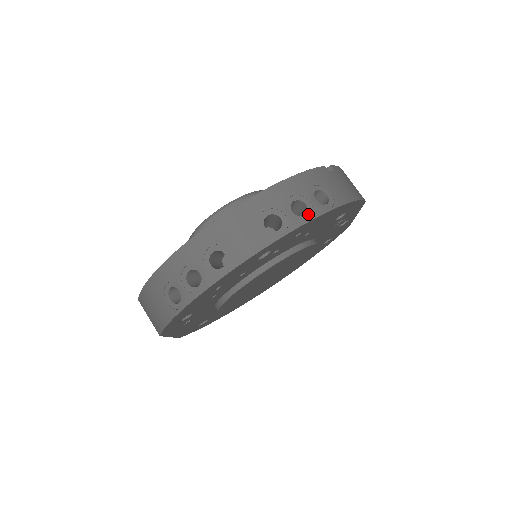
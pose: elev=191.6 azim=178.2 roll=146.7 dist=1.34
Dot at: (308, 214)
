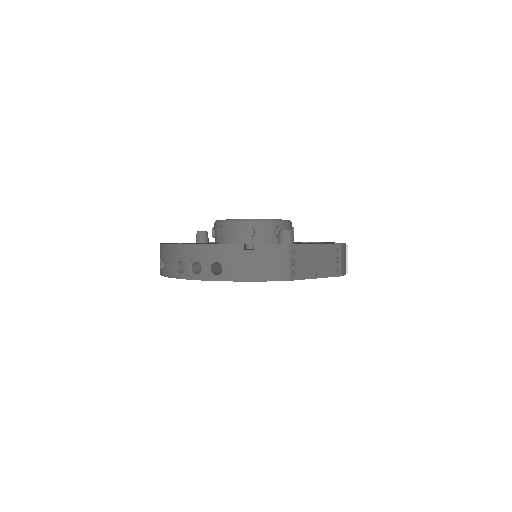
Dot at: (199, 275)
